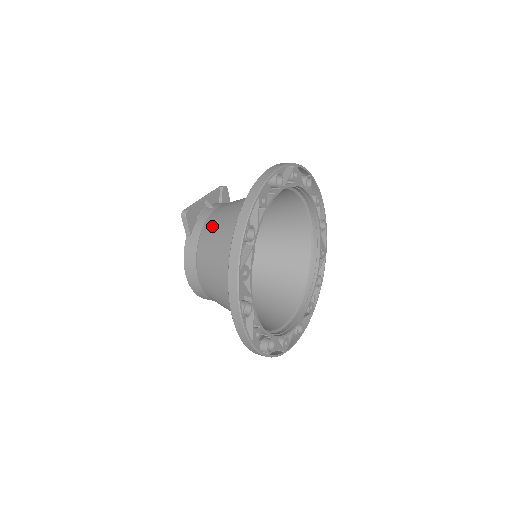
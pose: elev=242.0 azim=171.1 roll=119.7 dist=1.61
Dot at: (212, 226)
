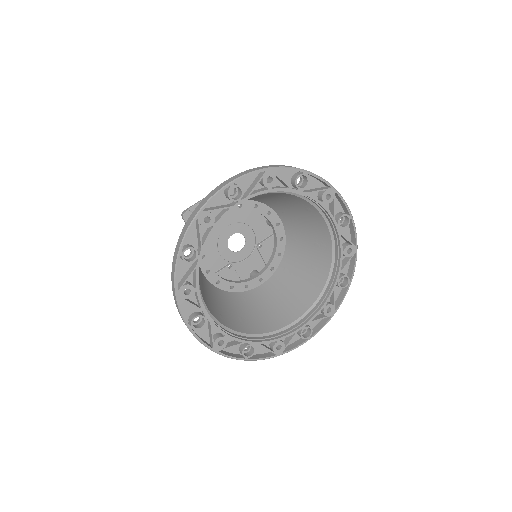
Dot at: occluded
